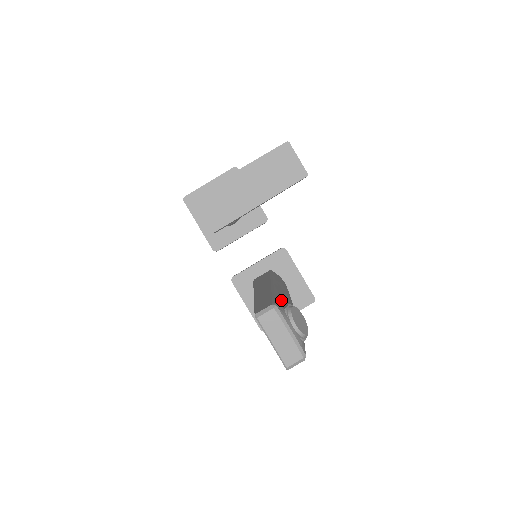
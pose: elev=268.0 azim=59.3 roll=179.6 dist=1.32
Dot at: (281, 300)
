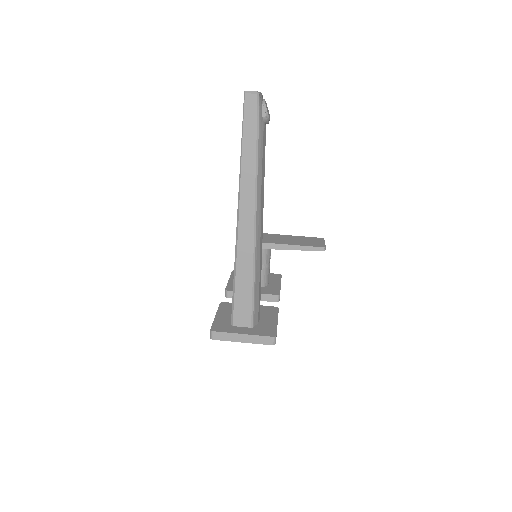
Dot at: occluded
